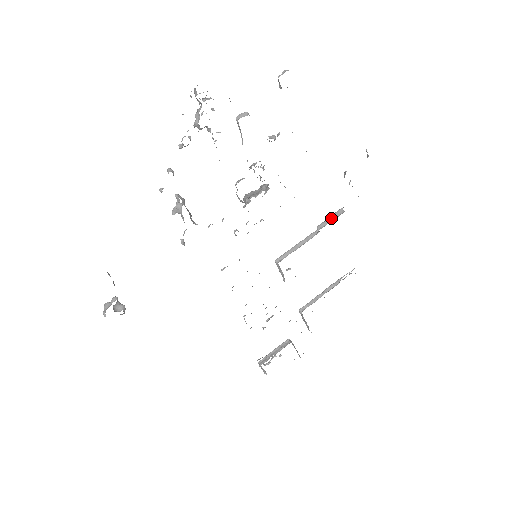
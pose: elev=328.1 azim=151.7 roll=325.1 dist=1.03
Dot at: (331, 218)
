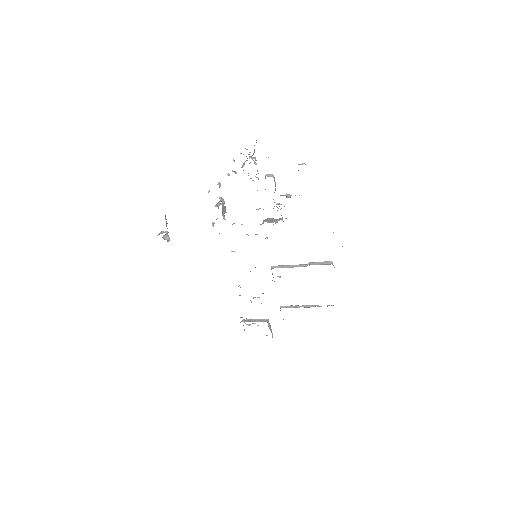
Dot at: (320, 263)
